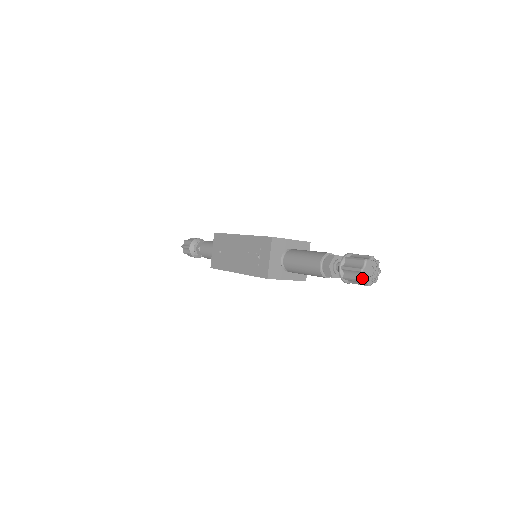
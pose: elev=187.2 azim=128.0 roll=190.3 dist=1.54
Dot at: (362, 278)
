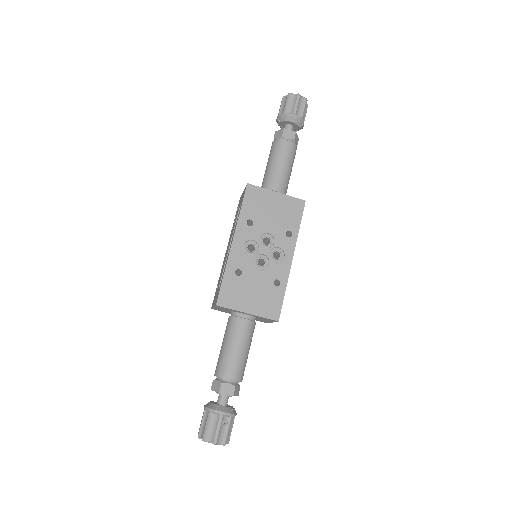
Dot at: (287, 95)
